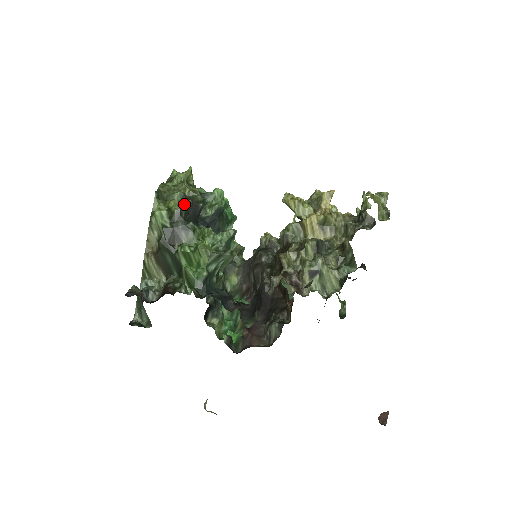
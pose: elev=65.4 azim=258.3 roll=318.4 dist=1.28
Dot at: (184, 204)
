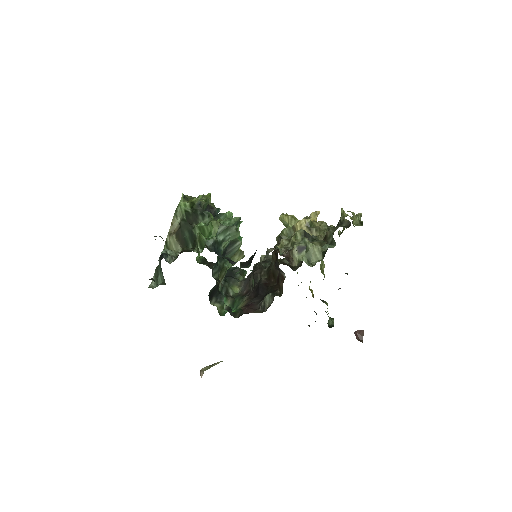
Dot at: (203, 200)
